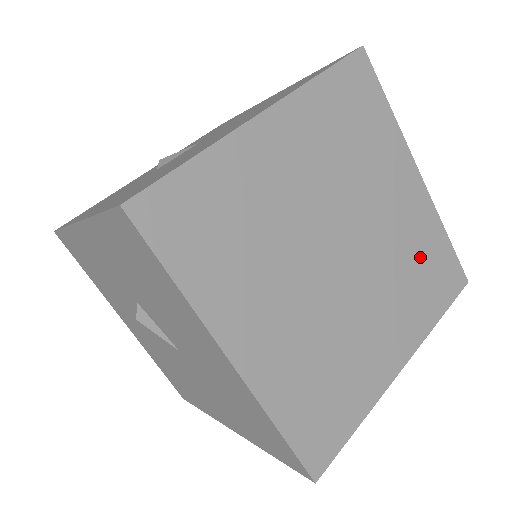
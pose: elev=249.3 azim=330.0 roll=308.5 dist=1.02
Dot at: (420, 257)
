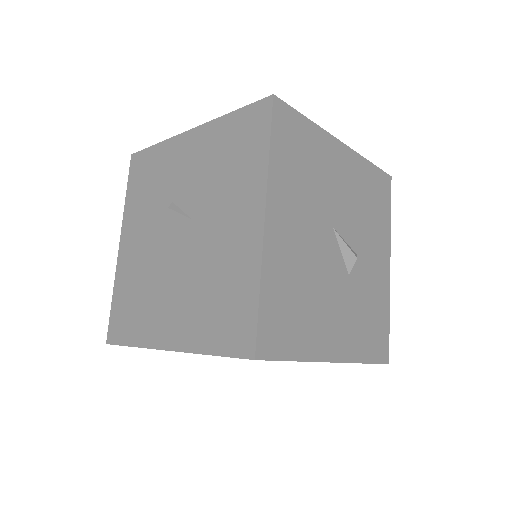
Dot at: occluded
